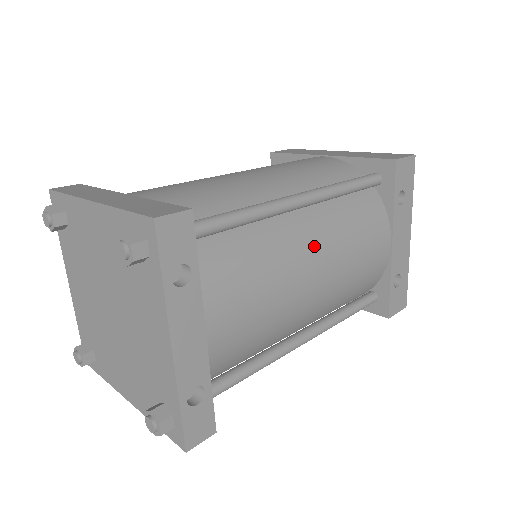
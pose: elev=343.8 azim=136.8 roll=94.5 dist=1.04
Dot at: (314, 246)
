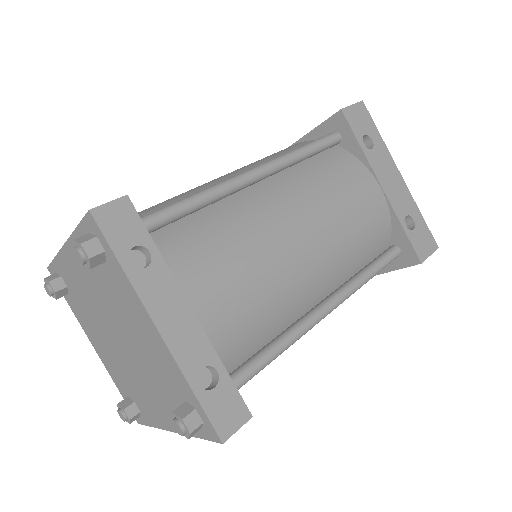
Dot at: (287, 208)
